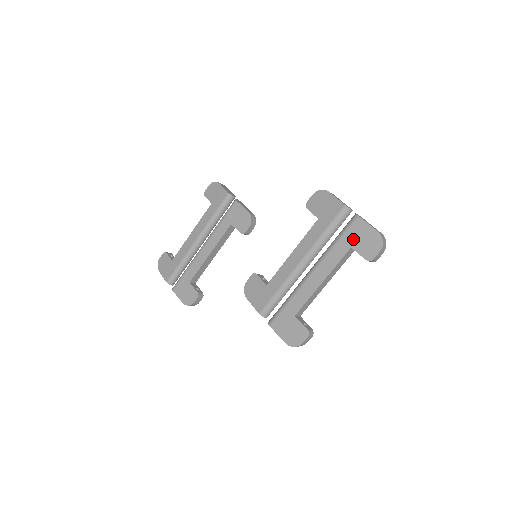
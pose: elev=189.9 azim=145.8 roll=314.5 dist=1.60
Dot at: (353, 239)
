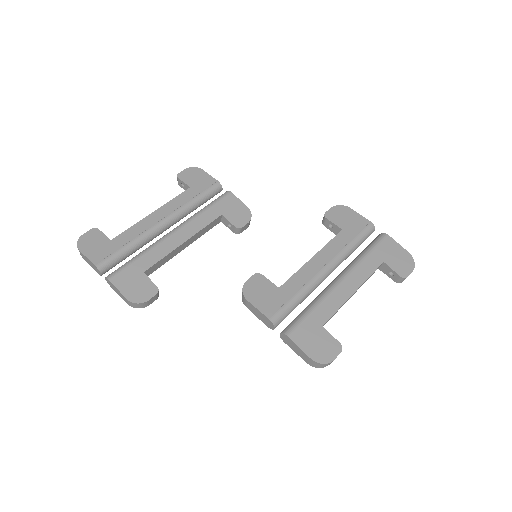
Dot at: (385, 254)
